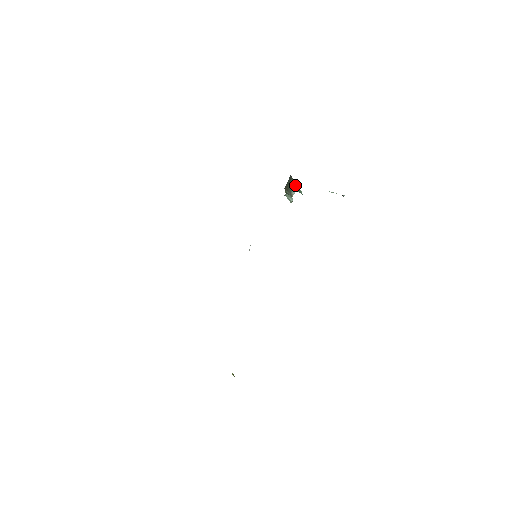
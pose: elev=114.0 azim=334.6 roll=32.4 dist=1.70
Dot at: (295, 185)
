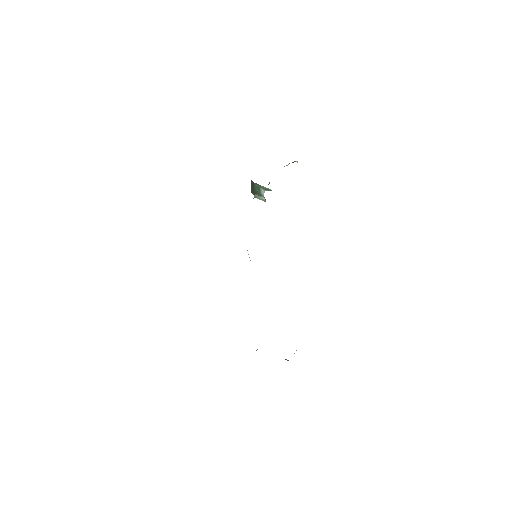
Dot at: (261, 187)
